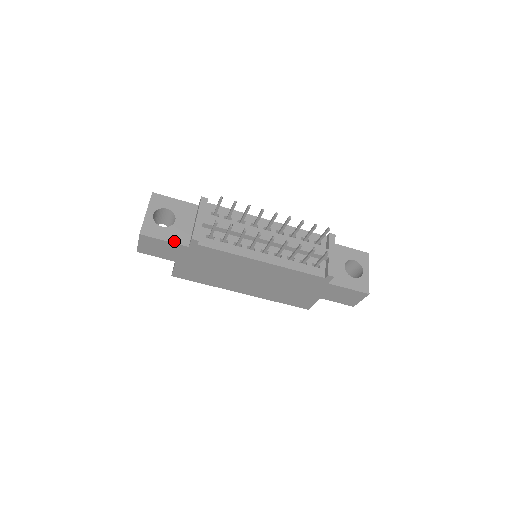
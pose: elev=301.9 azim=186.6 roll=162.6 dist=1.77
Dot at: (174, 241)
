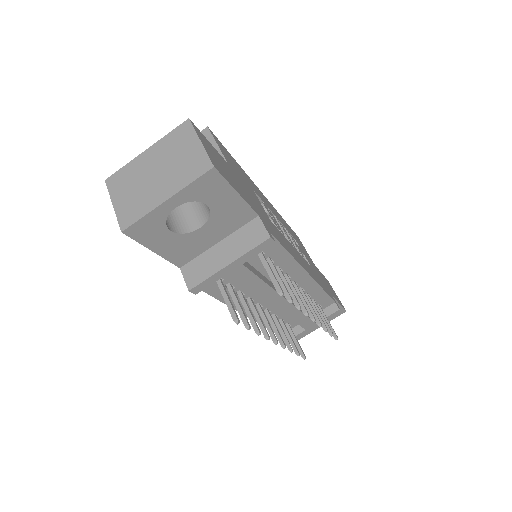
Dot at: (167, 256)
